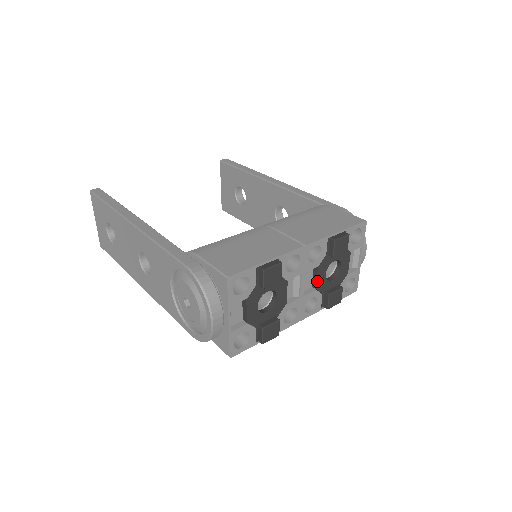
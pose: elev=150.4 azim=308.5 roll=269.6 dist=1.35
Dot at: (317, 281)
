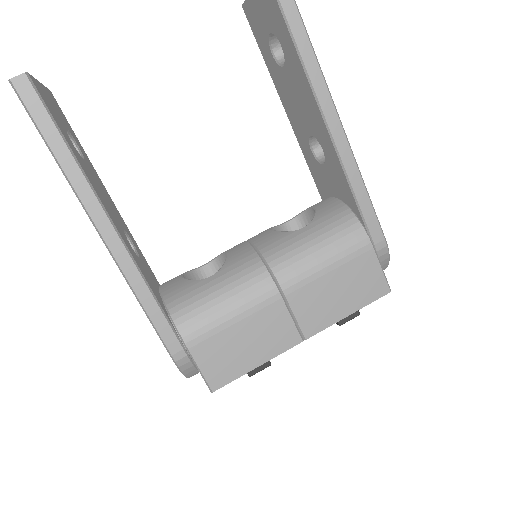
Dot at: occluded
